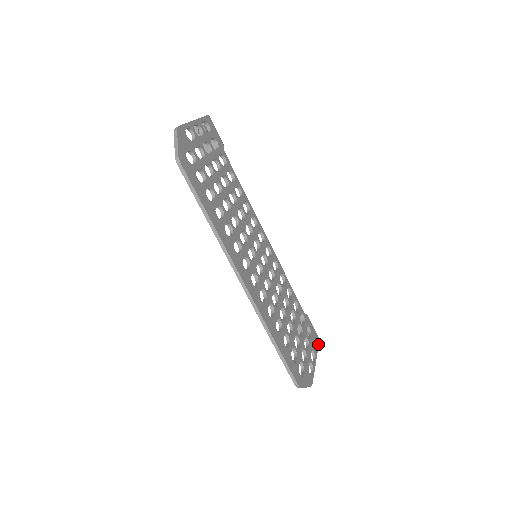
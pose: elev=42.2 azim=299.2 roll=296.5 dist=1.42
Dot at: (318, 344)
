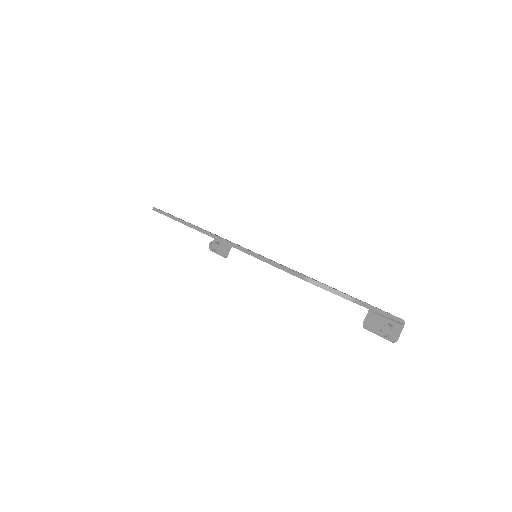
Dot at: (396, 317)
